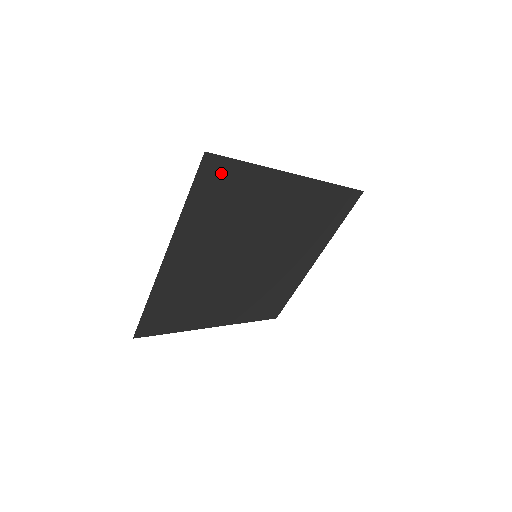
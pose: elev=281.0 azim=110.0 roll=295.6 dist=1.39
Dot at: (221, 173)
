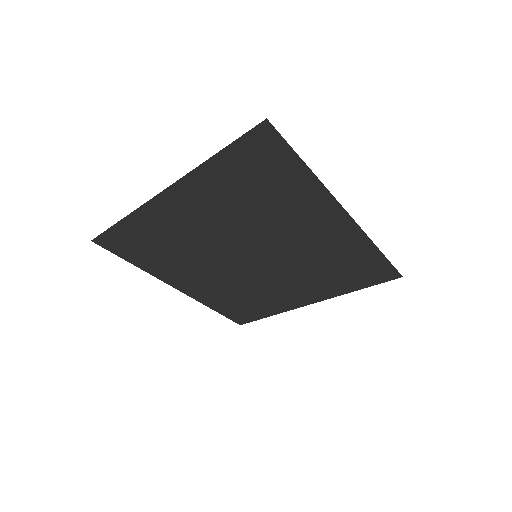
Dot at: (270, 152)
